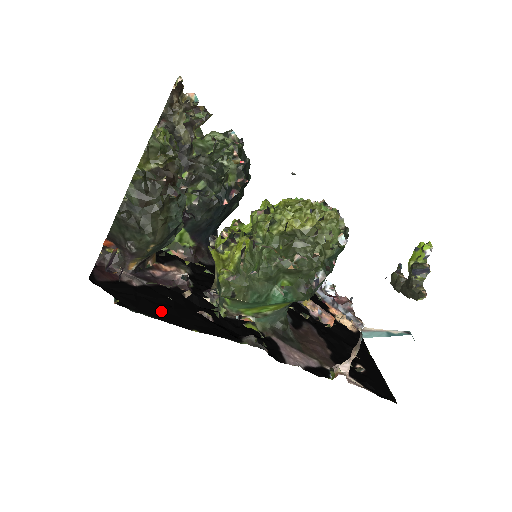
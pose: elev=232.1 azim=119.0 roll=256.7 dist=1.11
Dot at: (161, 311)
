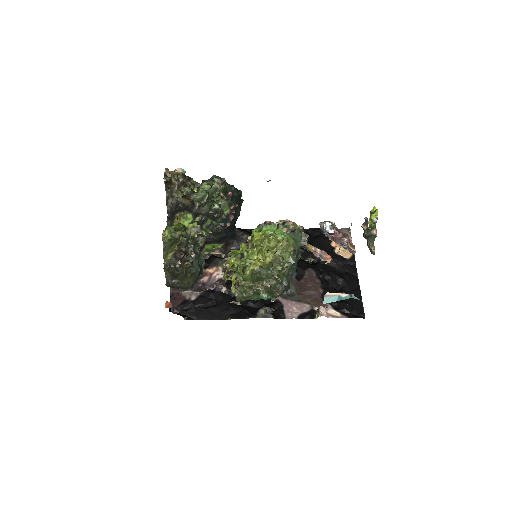
Dot at: (210, 313)
